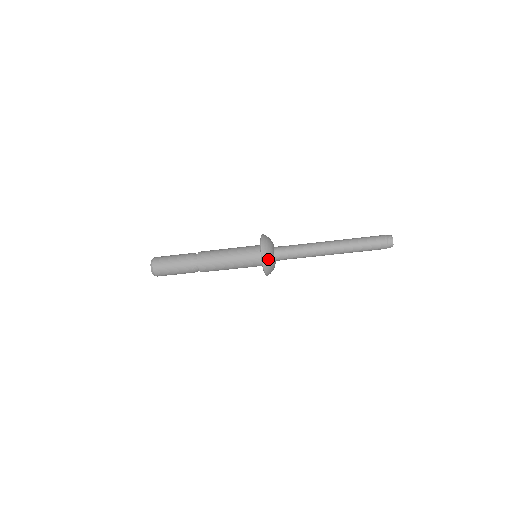
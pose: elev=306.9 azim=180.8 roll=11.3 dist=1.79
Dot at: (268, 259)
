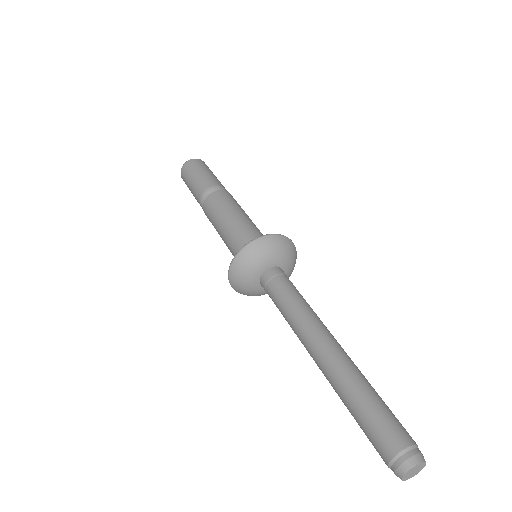
Dot at: (239, 283)
